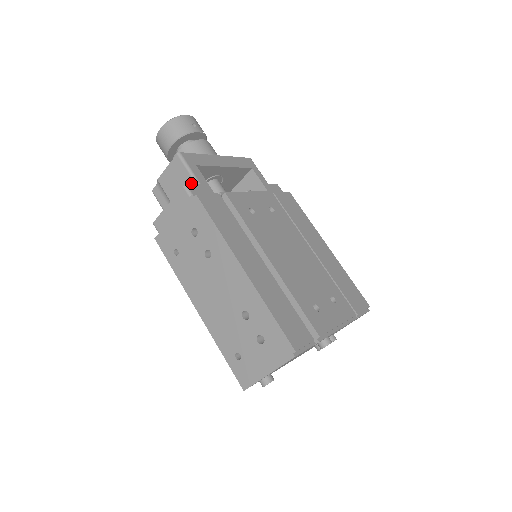
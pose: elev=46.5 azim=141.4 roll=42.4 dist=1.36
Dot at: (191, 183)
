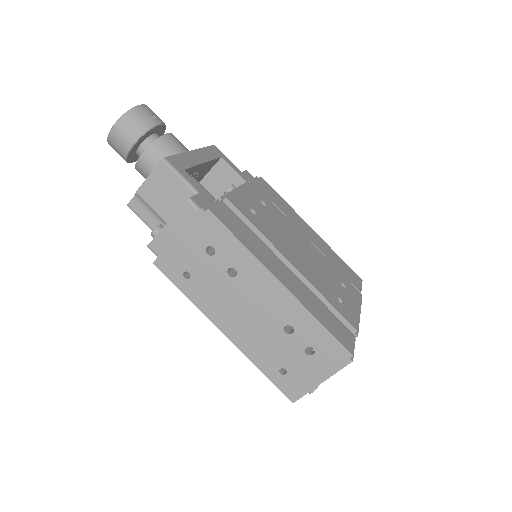
Dot at: (187, 193)
